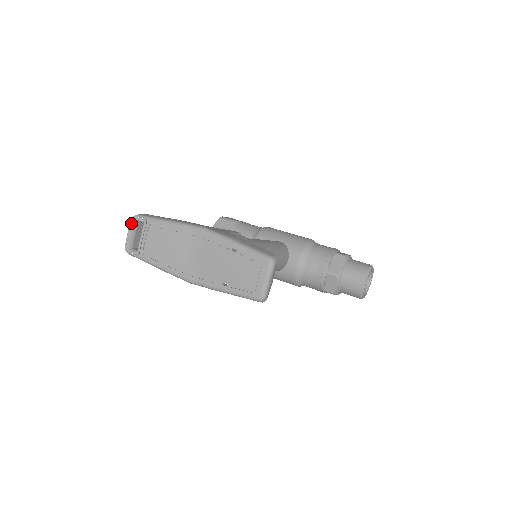
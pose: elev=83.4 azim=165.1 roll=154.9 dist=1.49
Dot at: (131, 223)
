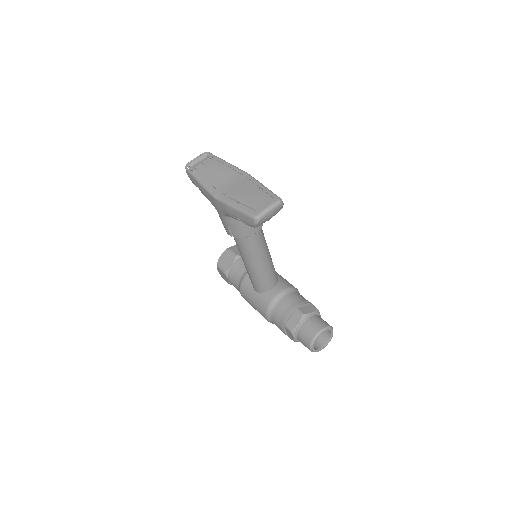
Dot at: (202, 154)
